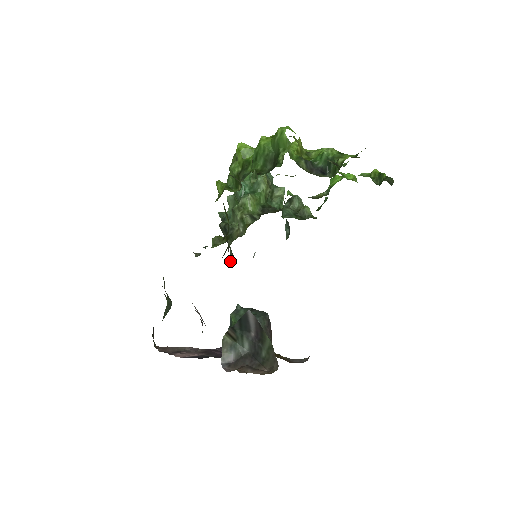
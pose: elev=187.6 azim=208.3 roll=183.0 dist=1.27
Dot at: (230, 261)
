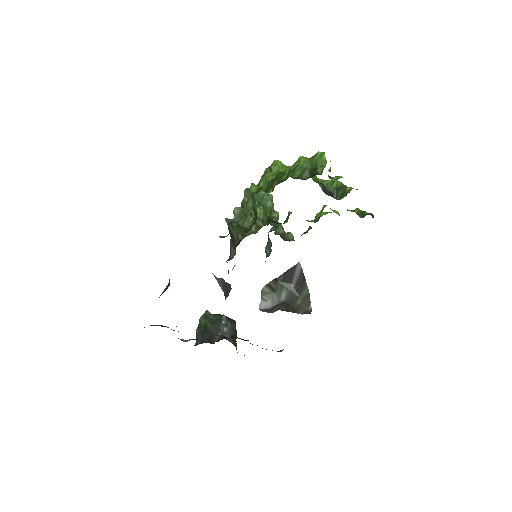
Dot at: (232, 257)
